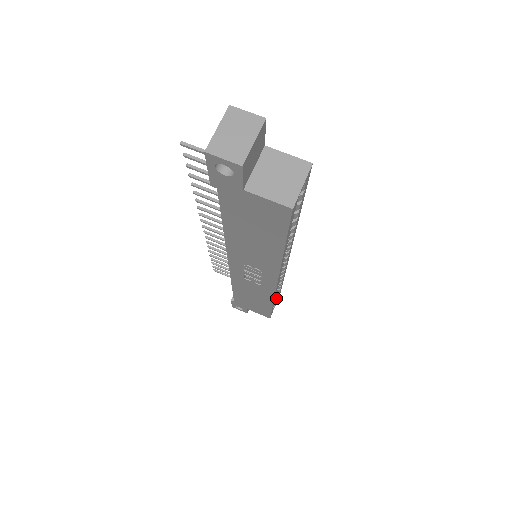
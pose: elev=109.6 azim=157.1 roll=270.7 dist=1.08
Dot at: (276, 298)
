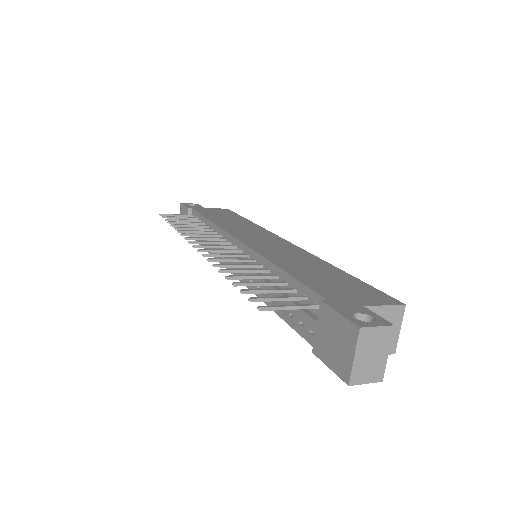
Dot at: occluded
